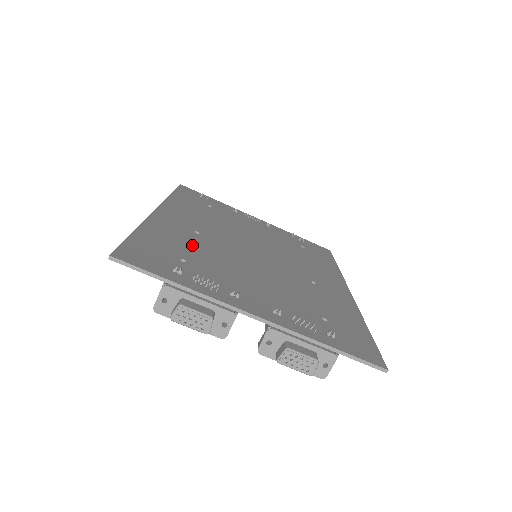
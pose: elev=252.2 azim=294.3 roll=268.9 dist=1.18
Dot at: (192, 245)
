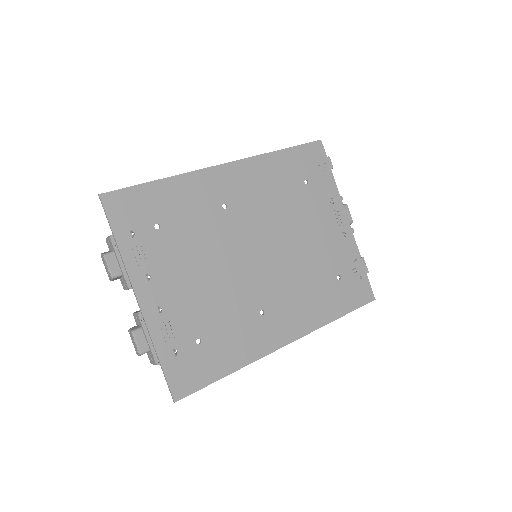
Dot at: (194, 217)
